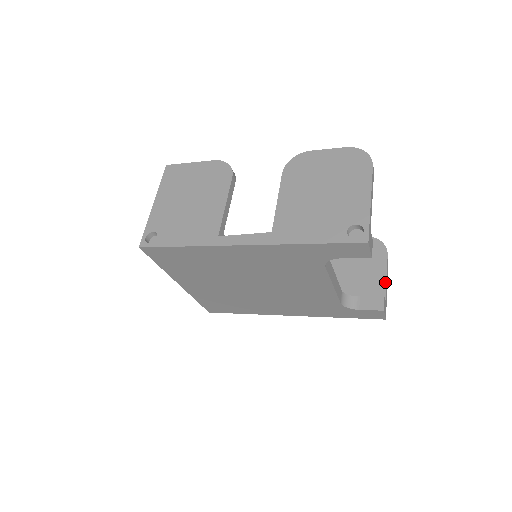
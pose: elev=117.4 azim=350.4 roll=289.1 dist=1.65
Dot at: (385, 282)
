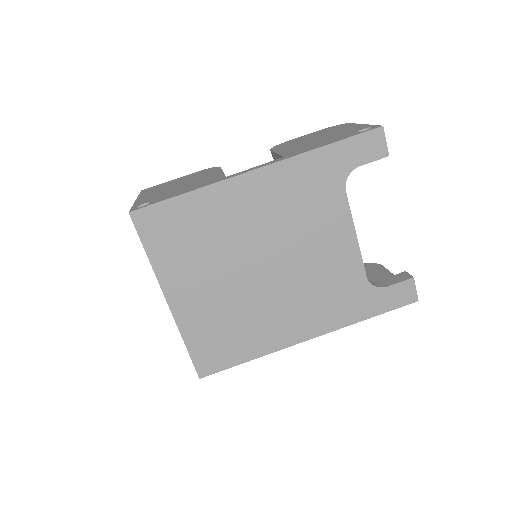
Dot at: occluded
